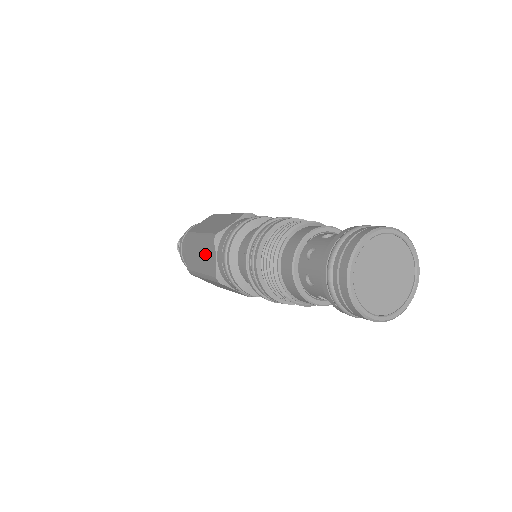
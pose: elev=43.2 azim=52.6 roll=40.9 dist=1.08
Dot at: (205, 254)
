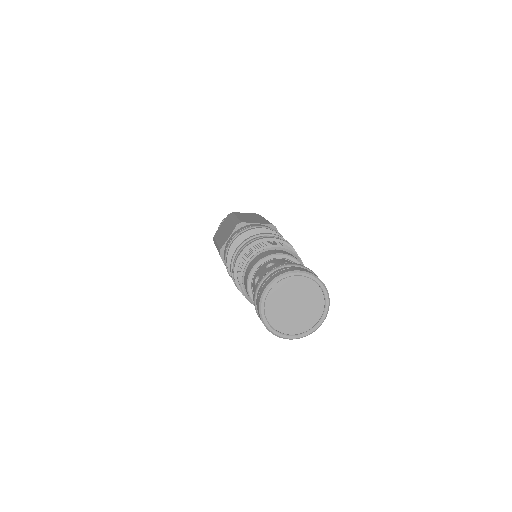
Dot at: (227, 231)
